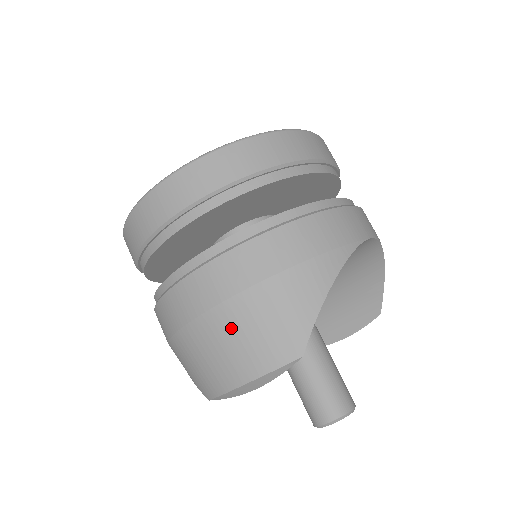
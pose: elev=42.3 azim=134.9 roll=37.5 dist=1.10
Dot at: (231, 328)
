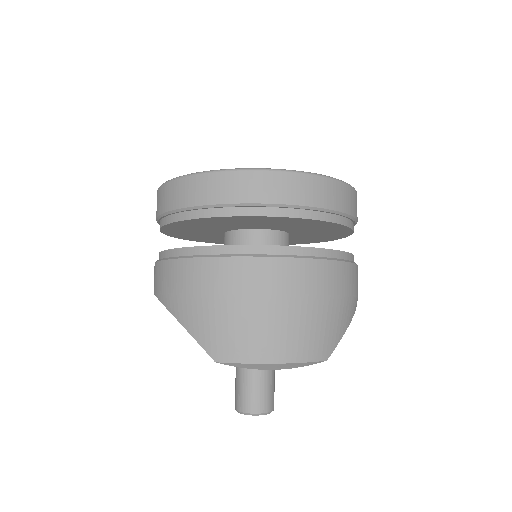
Dot at: (299, 316)
